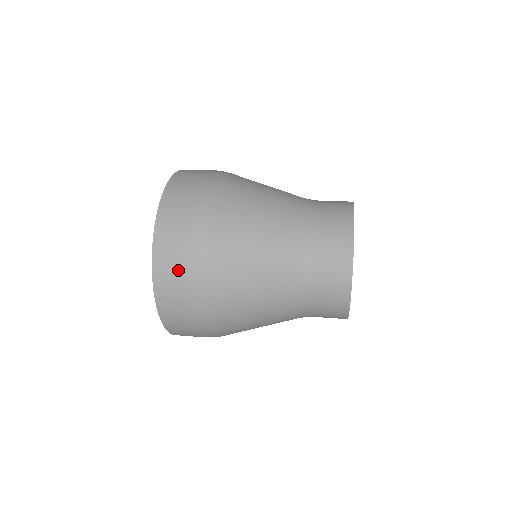
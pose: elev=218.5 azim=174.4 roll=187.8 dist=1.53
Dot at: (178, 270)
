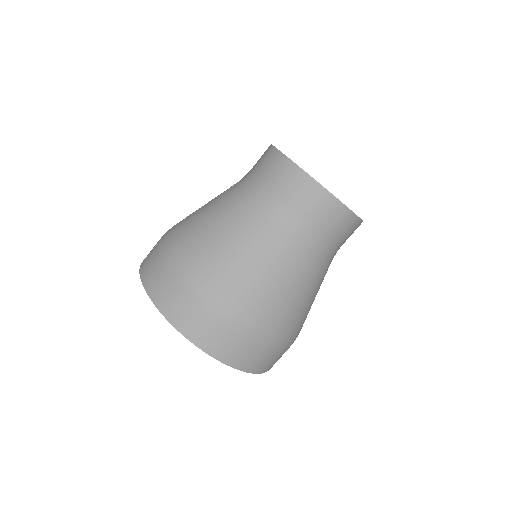
Dot at: (172, 287)
